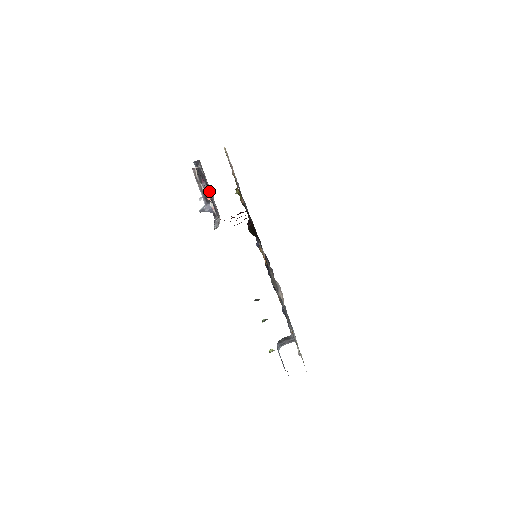
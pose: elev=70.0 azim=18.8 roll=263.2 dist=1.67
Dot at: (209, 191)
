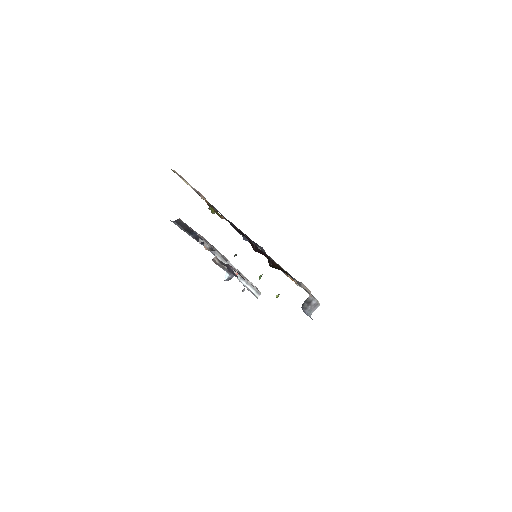
Dot at: (226, 260)
